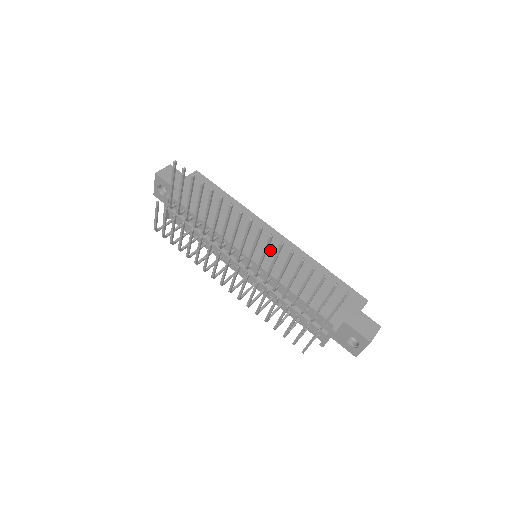
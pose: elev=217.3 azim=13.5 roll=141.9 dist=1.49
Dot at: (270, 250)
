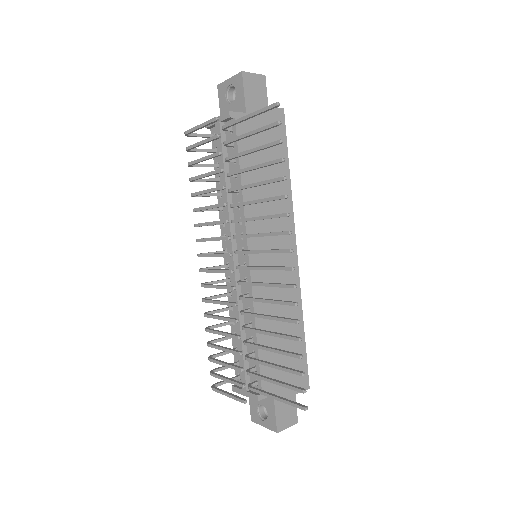
Dot at: occluded
